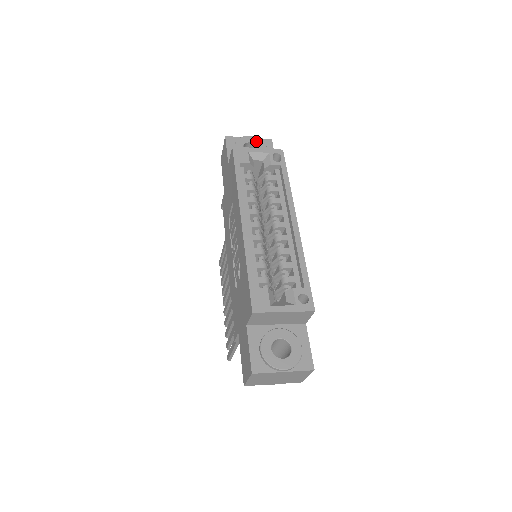
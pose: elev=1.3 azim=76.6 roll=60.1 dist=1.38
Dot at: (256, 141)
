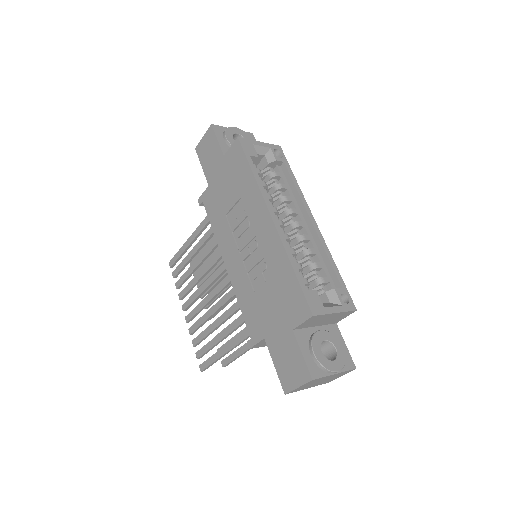
Dot at: (242, 133)
